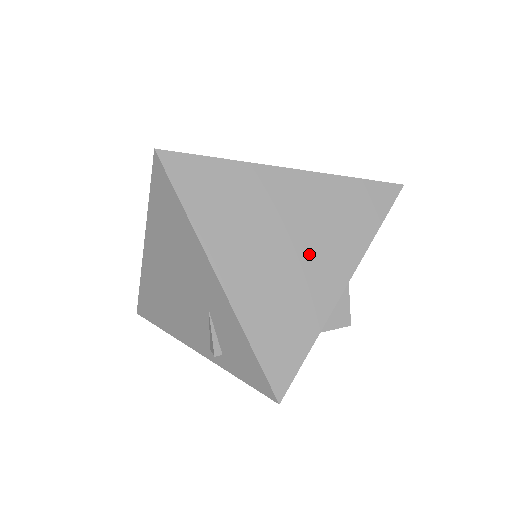
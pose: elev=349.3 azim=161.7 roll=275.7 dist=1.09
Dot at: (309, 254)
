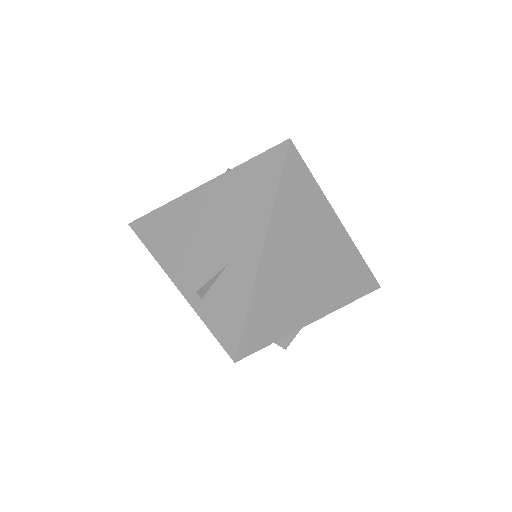
Dot at: (314, 282)
